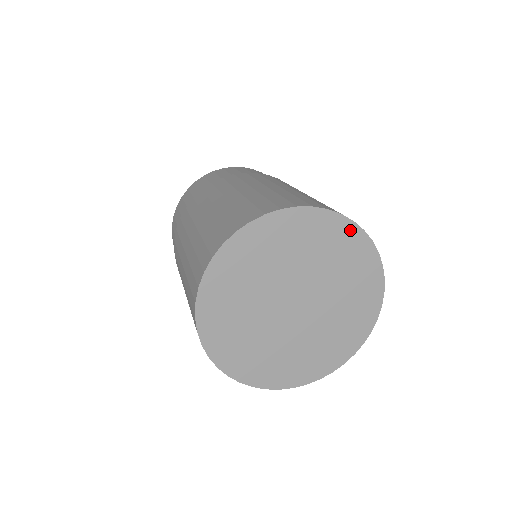
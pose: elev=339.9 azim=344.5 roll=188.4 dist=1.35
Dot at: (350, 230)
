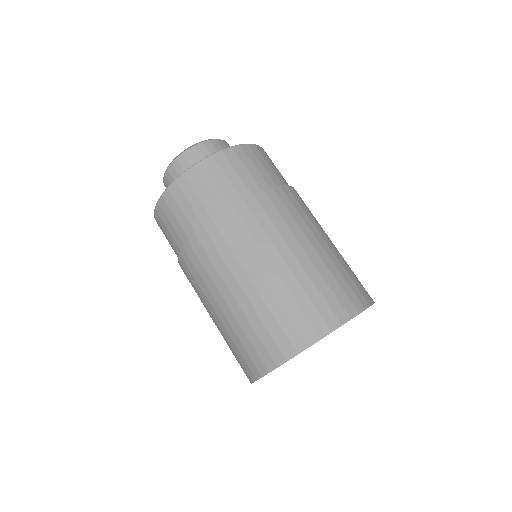
Dot at: occluded
